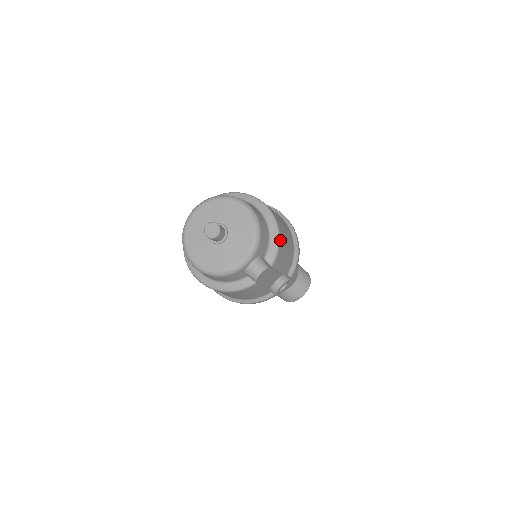
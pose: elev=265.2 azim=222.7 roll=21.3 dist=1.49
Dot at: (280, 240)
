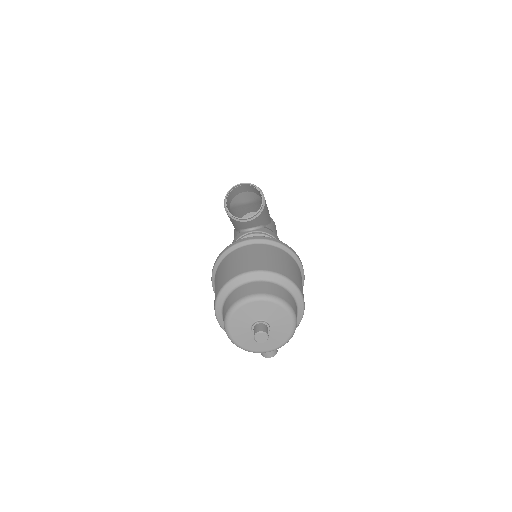
Dot at: occluded
